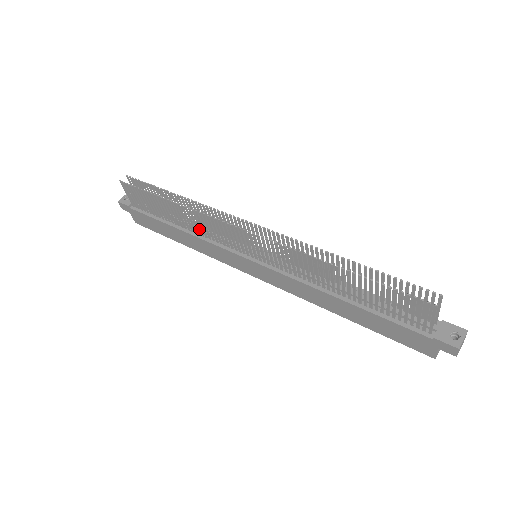
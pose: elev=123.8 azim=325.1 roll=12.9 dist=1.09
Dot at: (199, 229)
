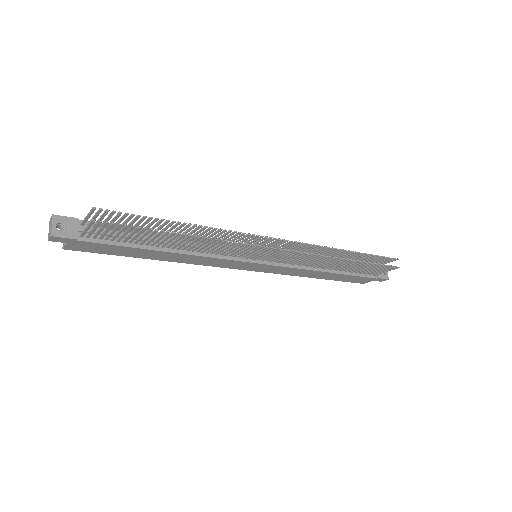
Dot at: (205, 249)
